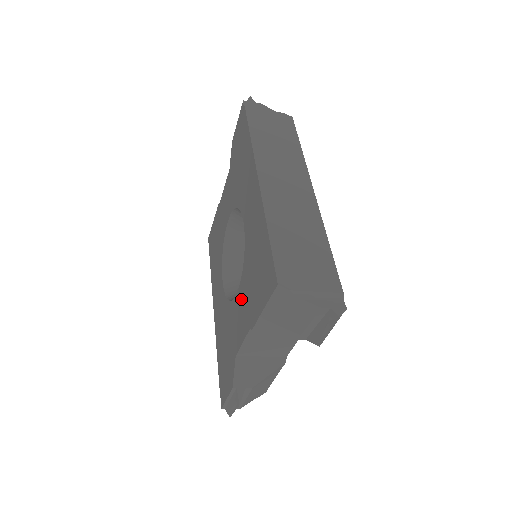
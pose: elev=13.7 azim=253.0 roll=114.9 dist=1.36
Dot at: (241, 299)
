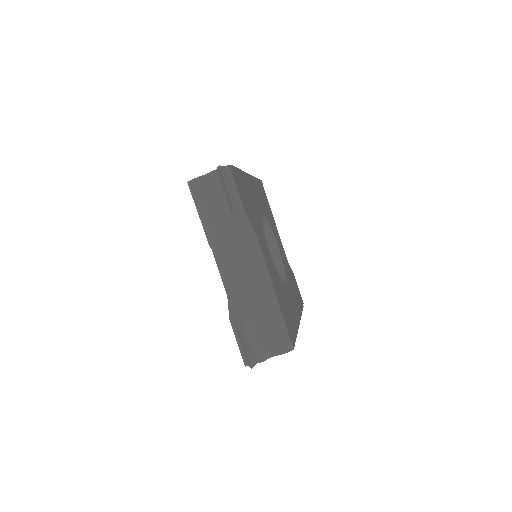
Dot at: occluded
